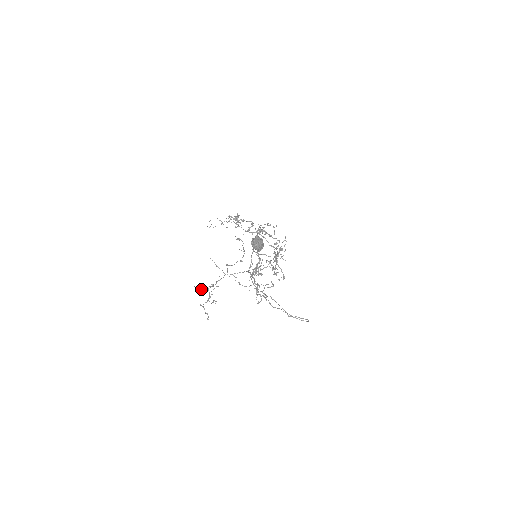
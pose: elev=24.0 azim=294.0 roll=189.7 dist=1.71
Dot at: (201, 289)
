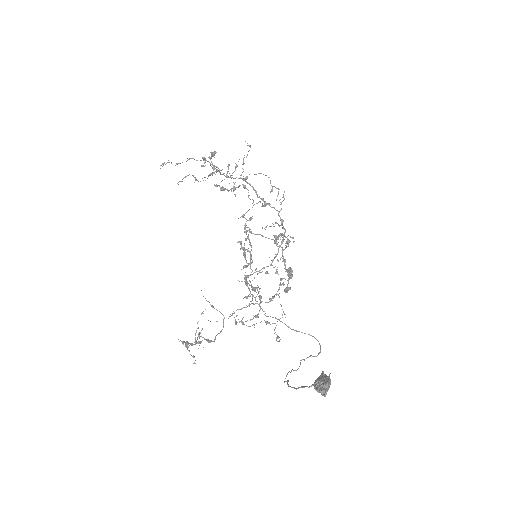
Dot at: (191, 345)
